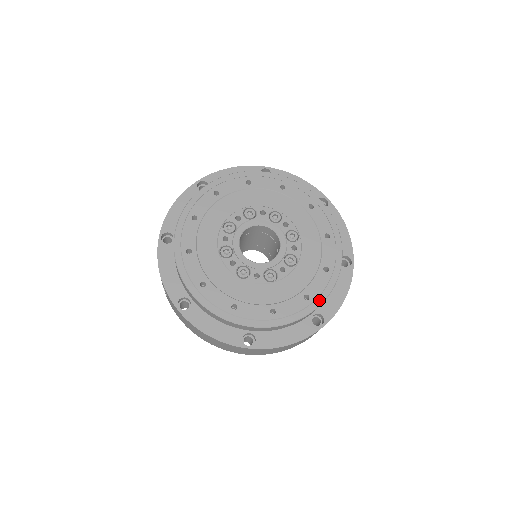
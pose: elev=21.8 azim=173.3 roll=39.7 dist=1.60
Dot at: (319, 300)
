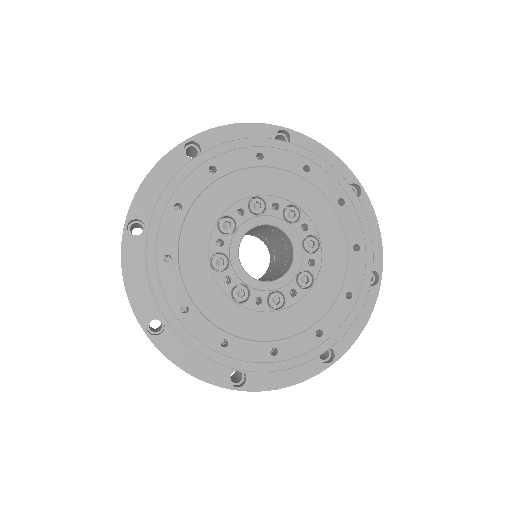
Dot at: (334, 337)
